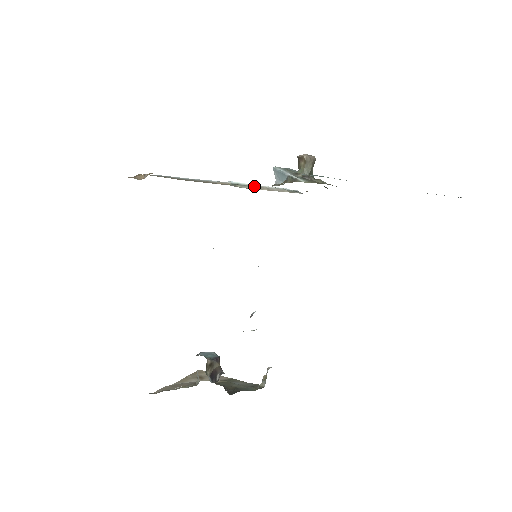
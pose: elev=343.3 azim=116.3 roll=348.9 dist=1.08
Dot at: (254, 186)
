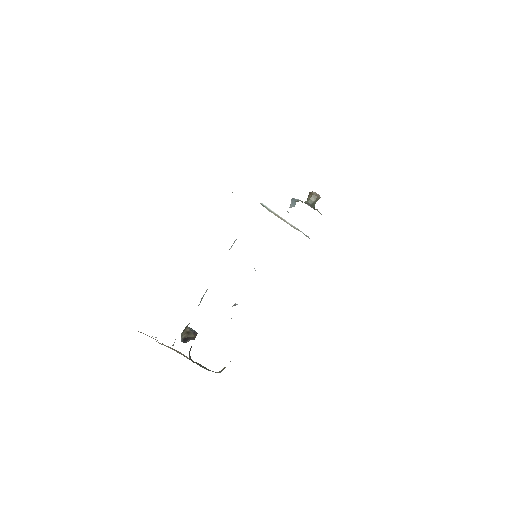
Dot at: (277, 215)
